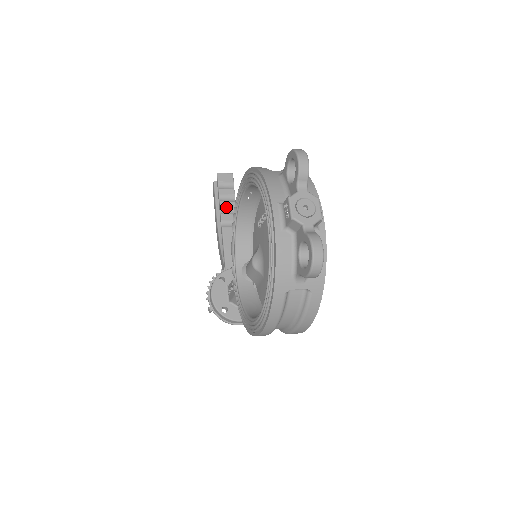
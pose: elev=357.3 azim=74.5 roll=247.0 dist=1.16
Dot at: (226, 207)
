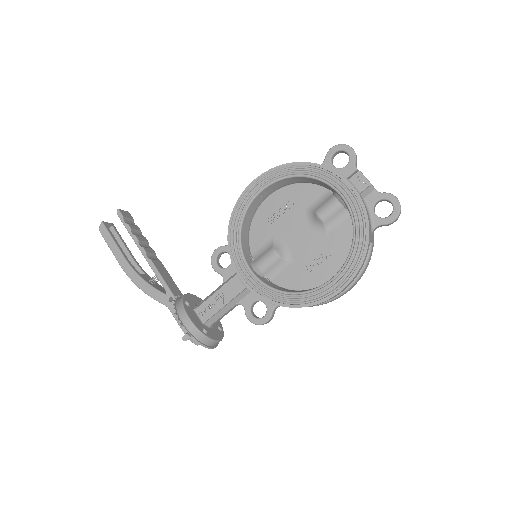
Dot at: (142, 241)
